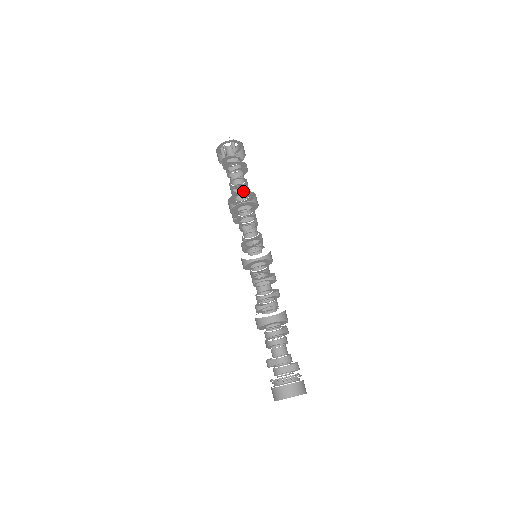
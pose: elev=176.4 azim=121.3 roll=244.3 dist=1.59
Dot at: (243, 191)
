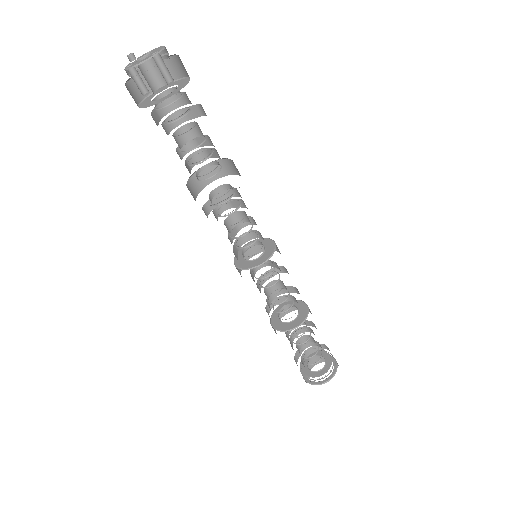
Dot at: occluded
